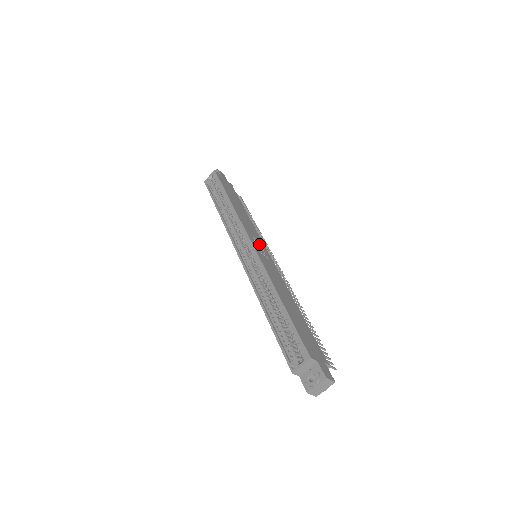
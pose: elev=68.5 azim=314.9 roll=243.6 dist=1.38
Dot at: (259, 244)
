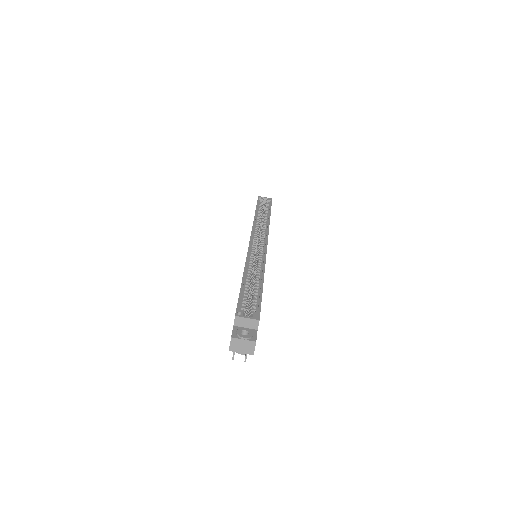
Dot at: occluded
